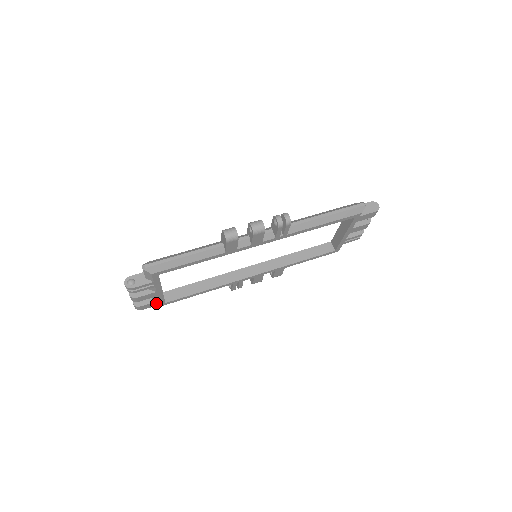
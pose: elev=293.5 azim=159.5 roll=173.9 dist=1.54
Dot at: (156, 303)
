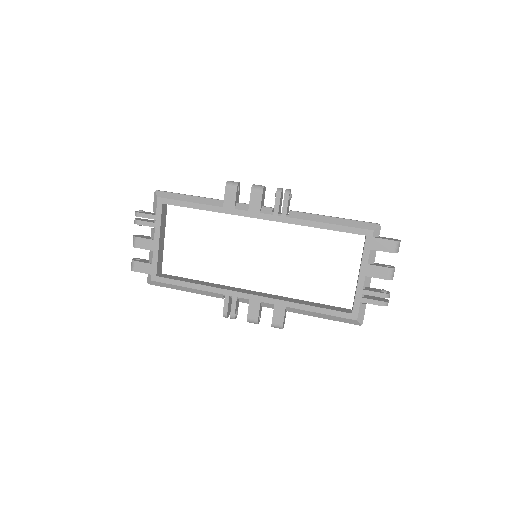
Dot at: (149, 268)
